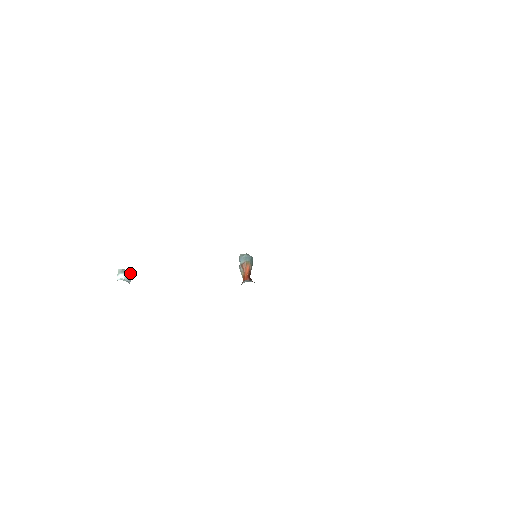
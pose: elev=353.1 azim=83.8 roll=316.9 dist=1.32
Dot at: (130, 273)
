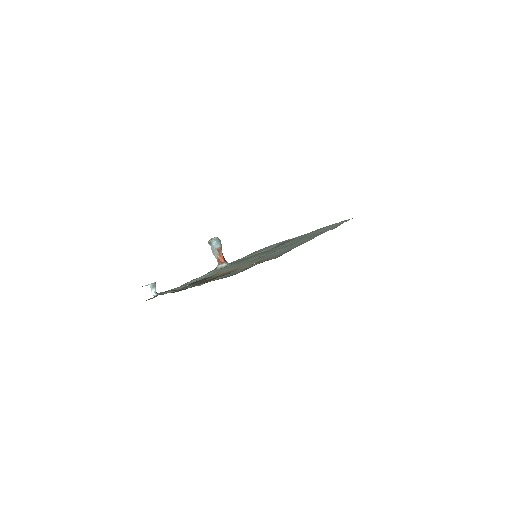
Dot at: (155, 284)
